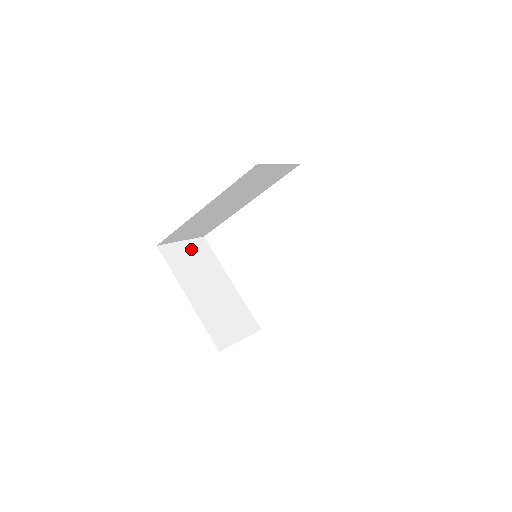
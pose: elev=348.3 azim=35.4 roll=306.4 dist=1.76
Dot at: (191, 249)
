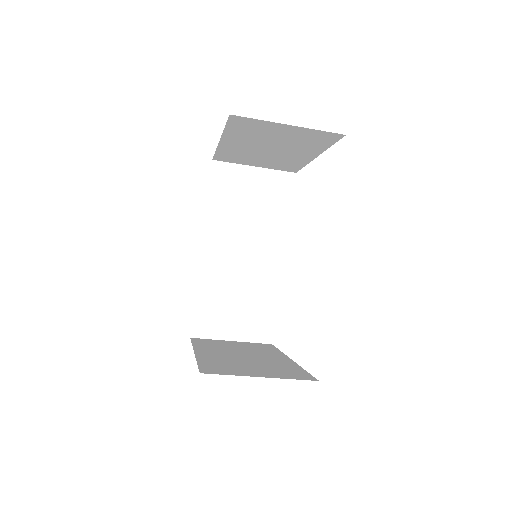
Dot at: (241, 344)
